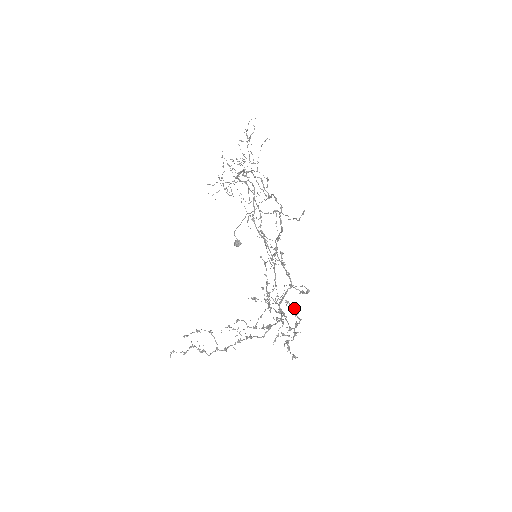
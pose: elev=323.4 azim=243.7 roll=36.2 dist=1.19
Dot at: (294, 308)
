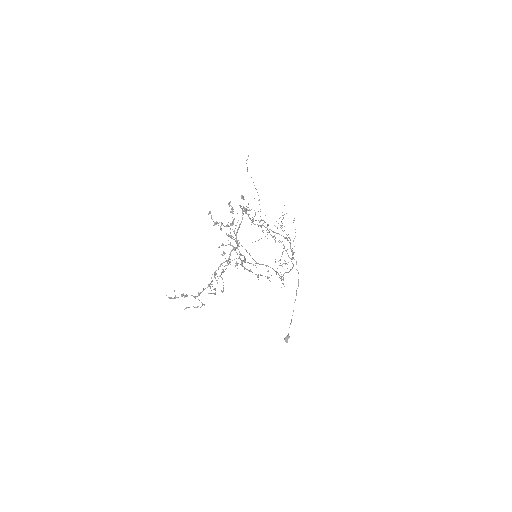
Dot at: occluded
